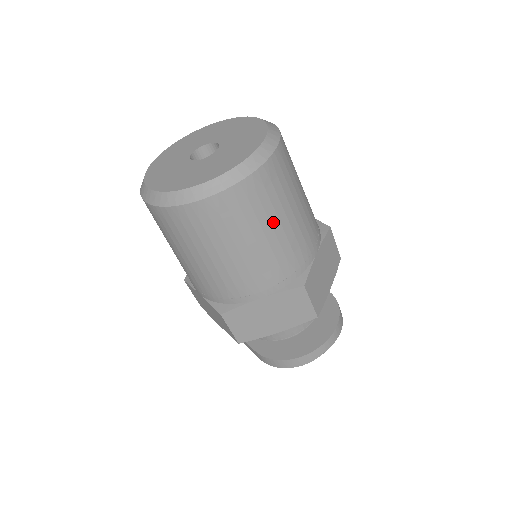
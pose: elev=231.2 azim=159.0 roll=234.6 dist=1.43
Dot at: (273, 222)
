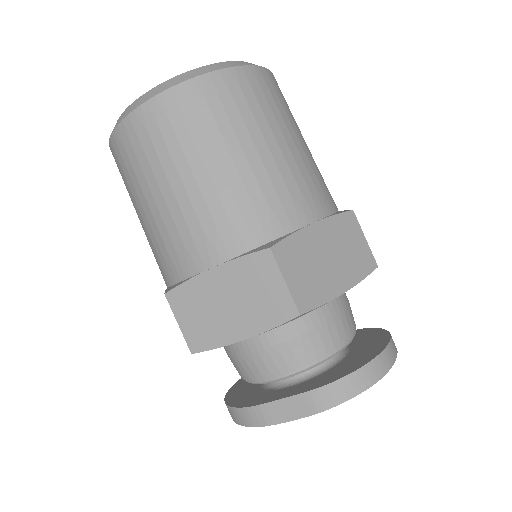
Dot at: (298, 131)
